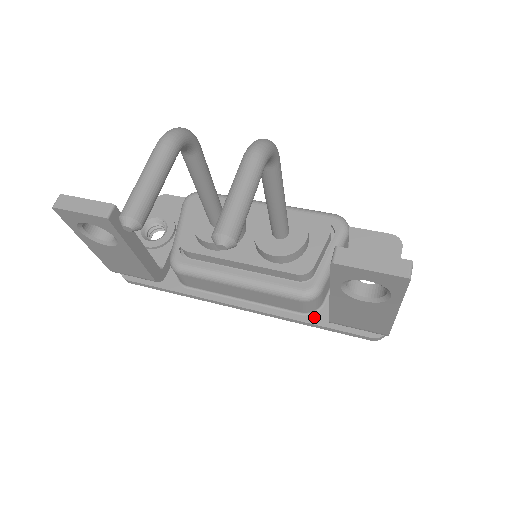
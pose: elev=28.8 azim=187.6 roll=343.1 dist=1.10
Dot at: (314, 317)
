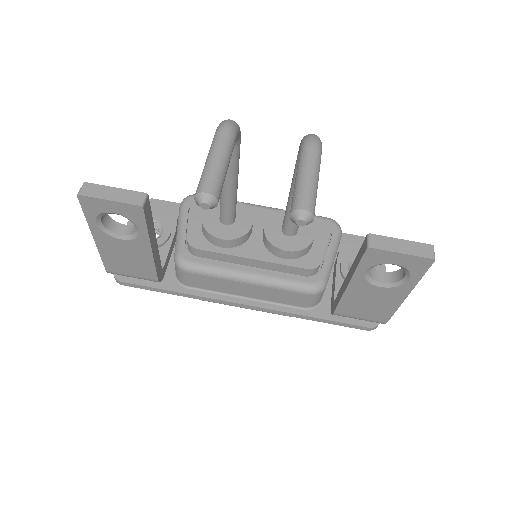
Dot at: (315, 311)
